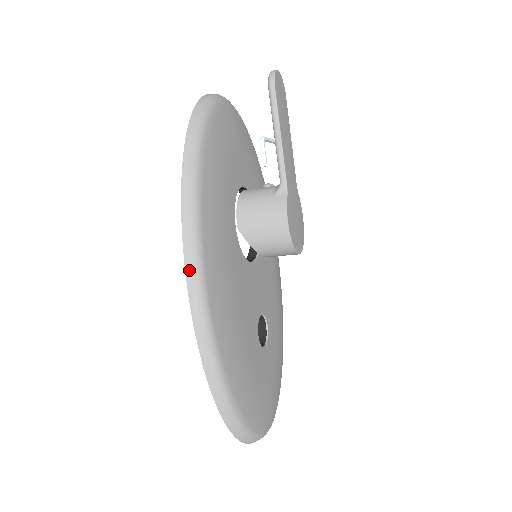
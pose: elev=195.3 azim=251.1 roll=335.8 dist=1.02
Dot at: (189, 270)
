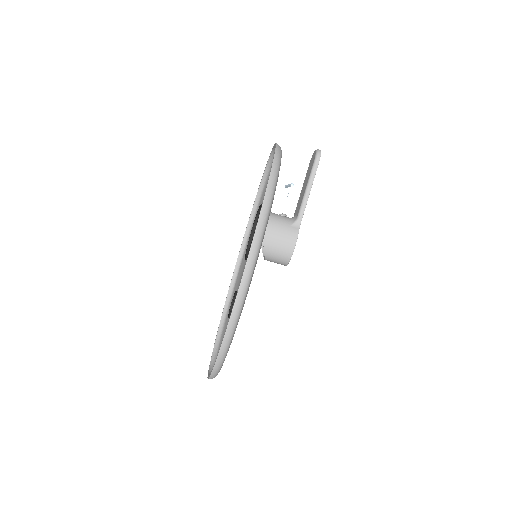
Dot at: (251, 255)
